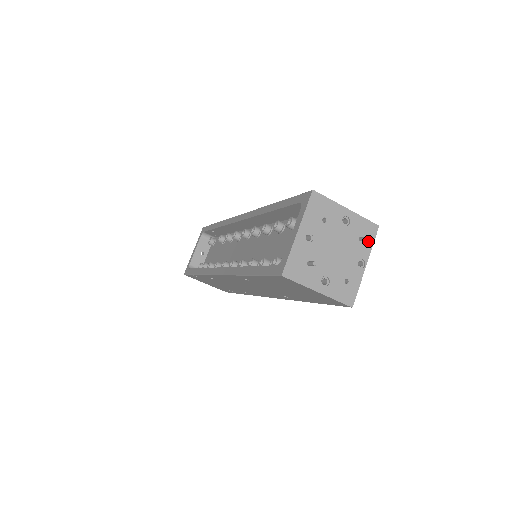
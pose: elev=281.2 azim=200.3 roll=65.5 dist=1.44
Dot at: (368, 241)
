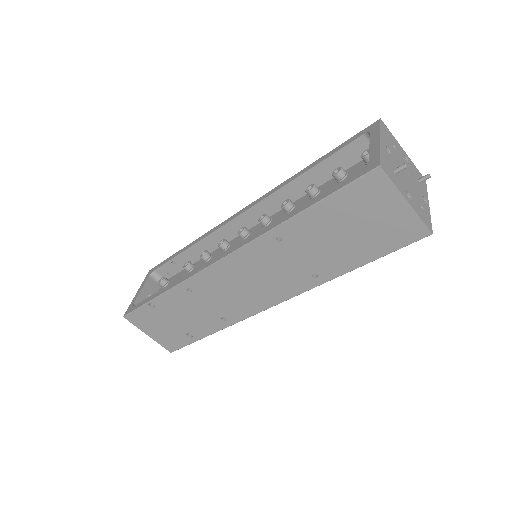
Dot at: (424, 186)
